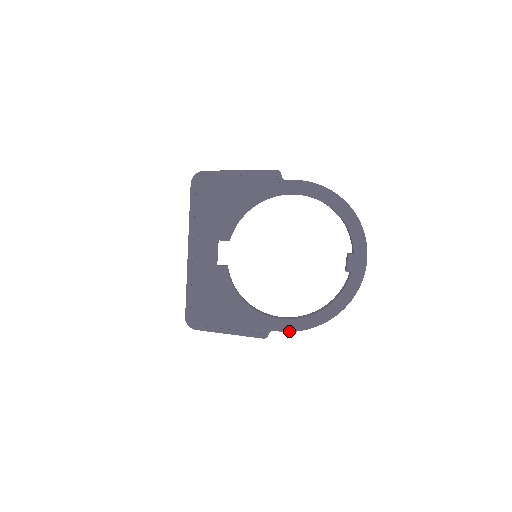
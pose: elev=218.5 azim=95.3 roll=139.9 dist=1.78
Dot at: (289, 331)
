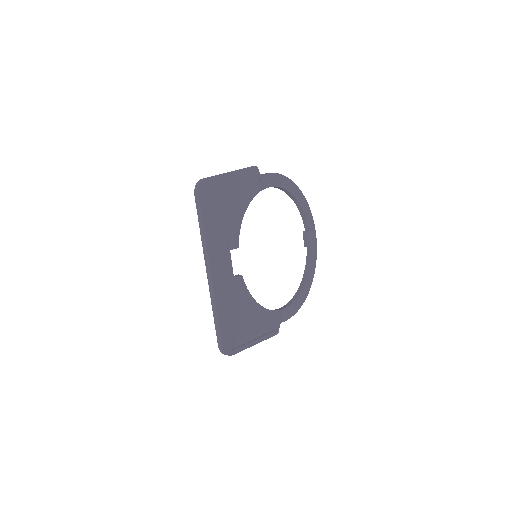
Dot at: occluded
